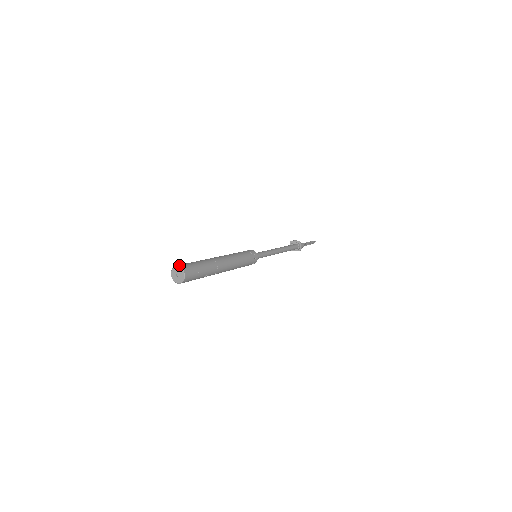
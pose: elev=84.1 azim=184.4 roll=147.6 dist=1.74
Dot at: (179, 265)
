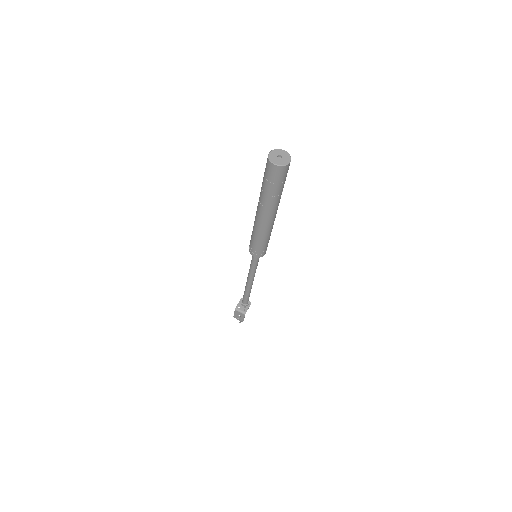
Dot at: (269, 153)
